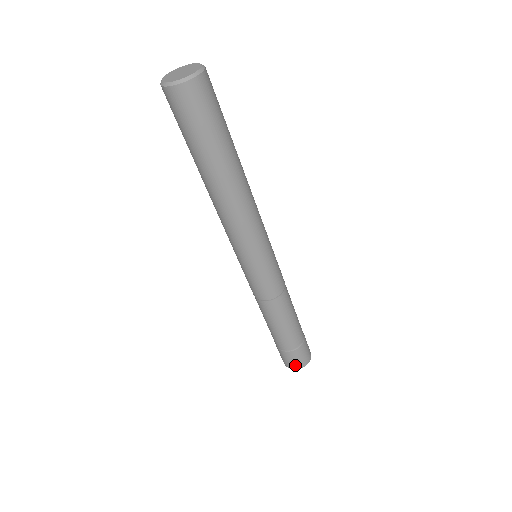
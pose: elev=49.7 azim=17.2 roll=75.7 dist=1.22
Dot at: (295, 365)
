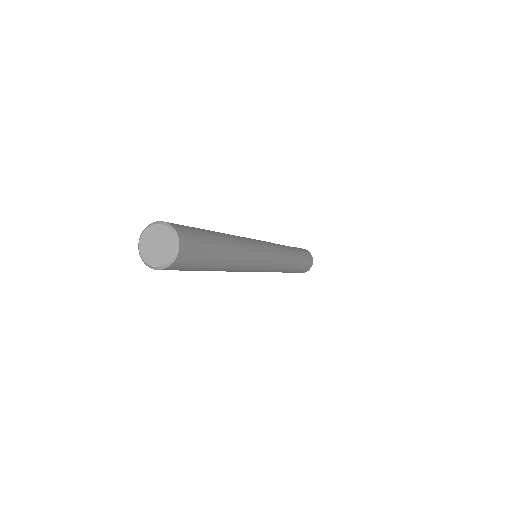
Dot at: occluded
